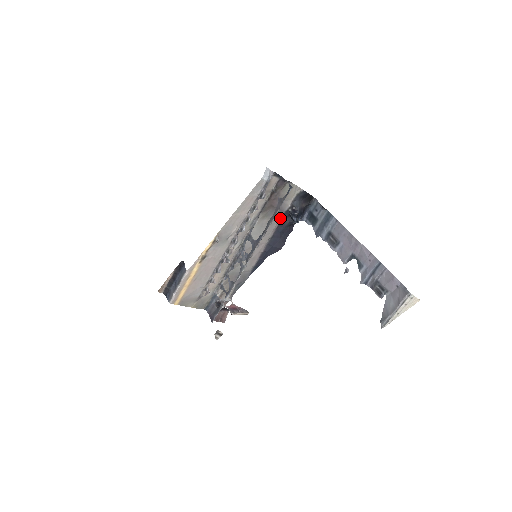
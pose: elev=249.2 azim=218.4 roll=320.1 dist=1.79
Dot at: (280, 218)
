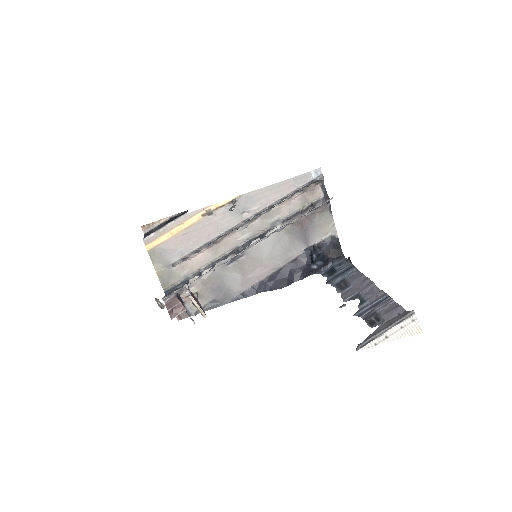
Dot at: (300, 251)
